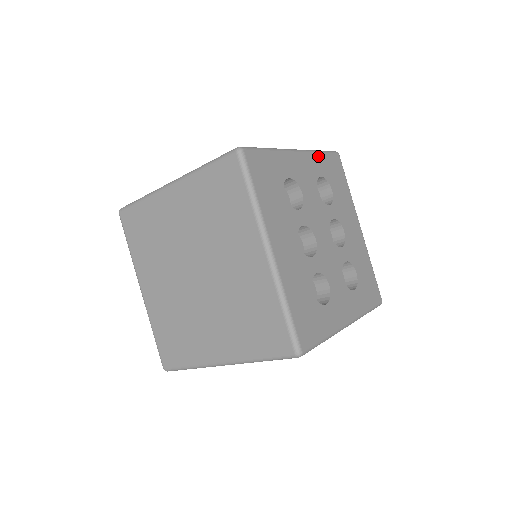
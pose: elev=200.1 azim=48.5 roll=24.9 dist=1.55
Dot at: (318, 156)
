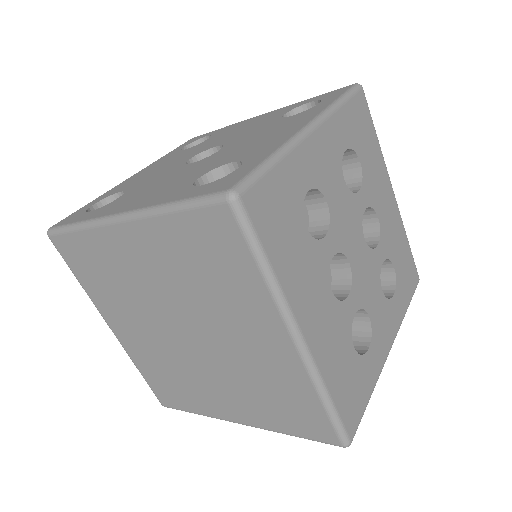
Dot at: (339, 114)
